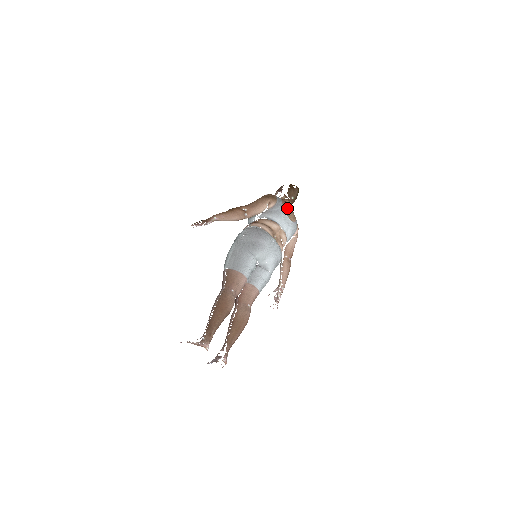
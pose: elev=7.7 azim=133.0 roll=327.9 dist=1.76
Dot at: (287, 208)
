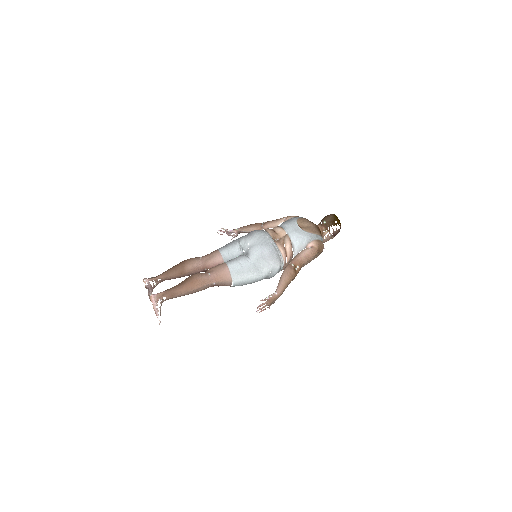
Dot at: (305, 223)
